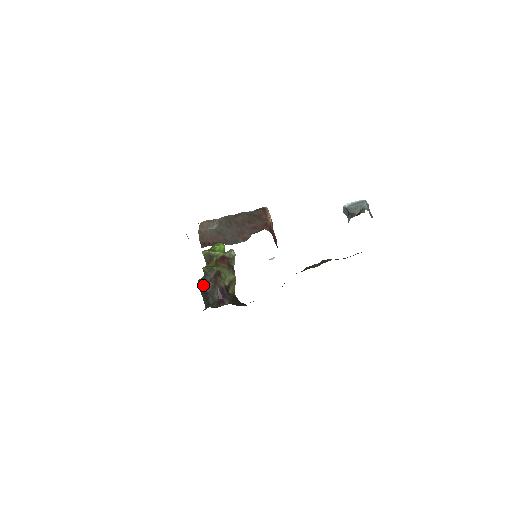
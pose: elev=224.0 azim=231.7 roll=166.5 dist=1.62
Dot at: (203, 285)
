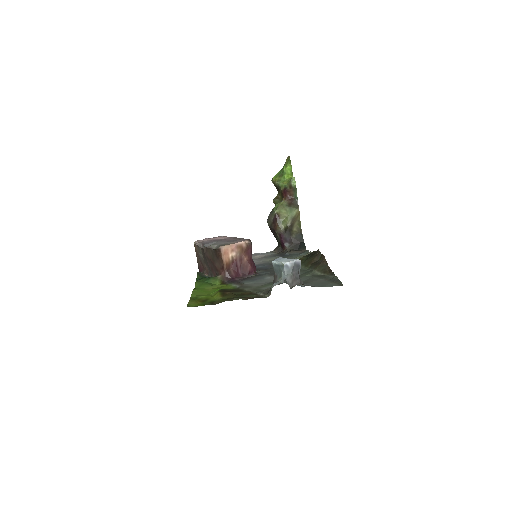
Dot at: (269, 227)
